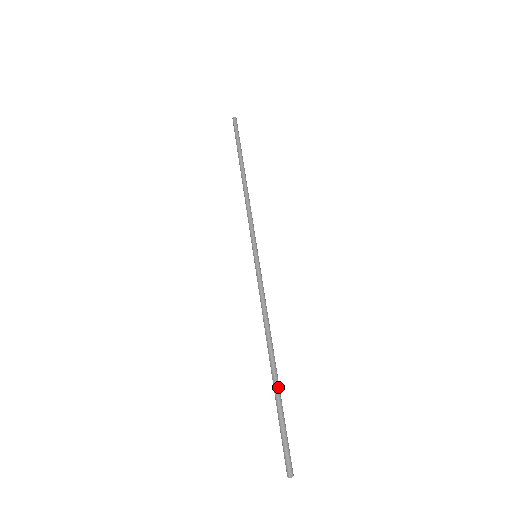
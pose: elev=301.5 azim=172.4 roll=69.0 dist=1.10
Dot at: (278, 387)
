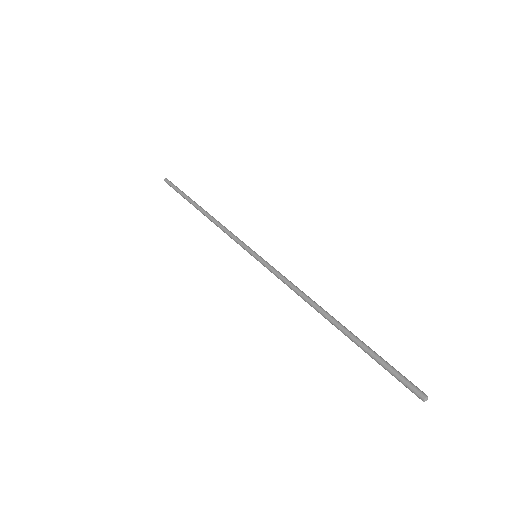
Dot at: (356, 336)
